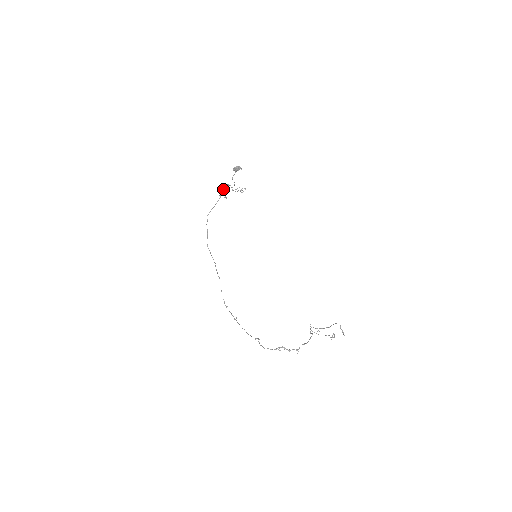
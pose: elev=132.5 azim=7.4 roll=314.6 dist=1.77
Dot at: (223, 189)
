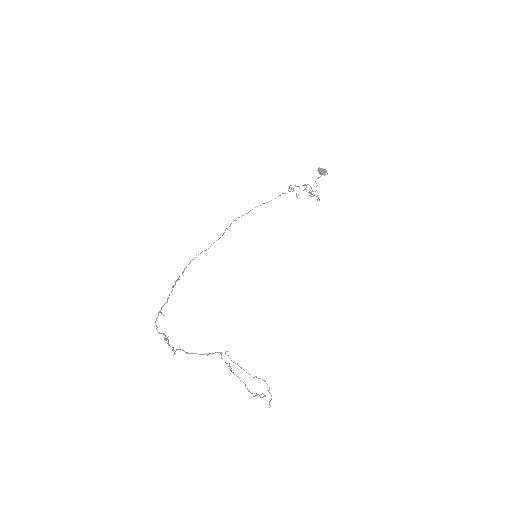
Dot at: (299, 186)
